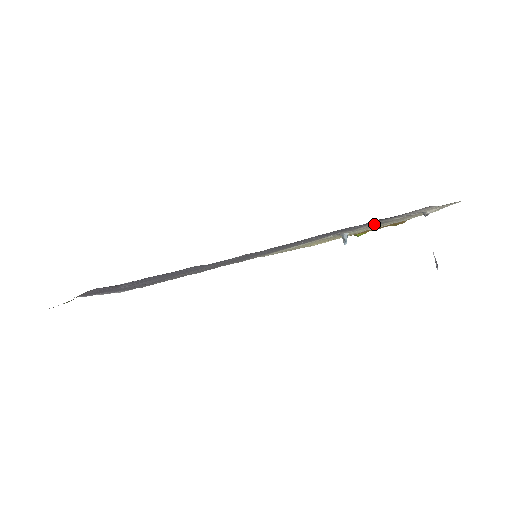
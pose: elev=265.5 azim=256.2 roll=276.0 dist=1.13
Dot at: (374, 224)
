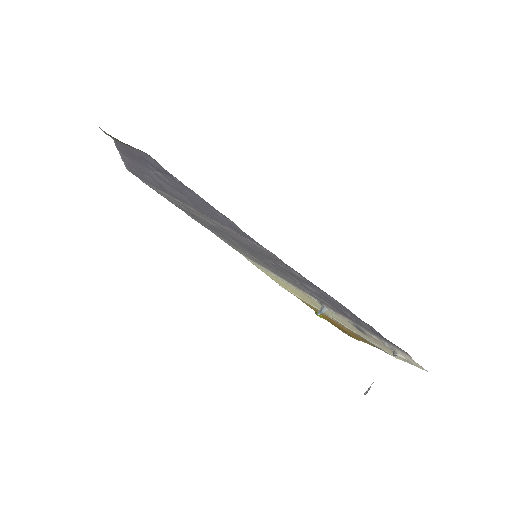
Dot at: (354, 323)
